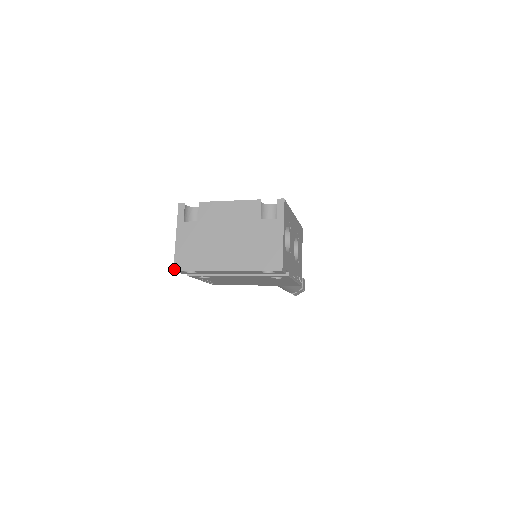
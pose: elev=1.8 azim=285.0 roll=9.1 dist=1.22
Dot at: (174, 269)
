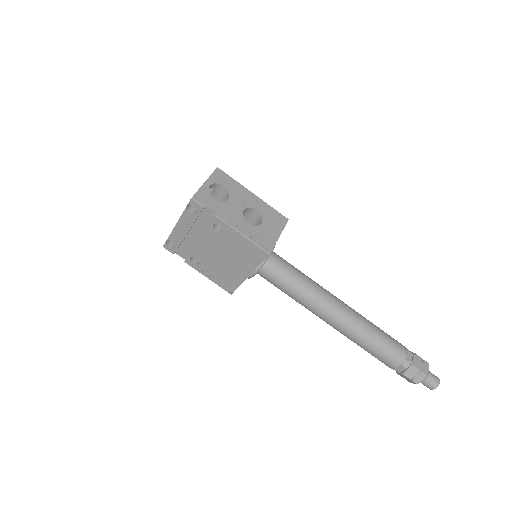
Dot at: (163, 246)
